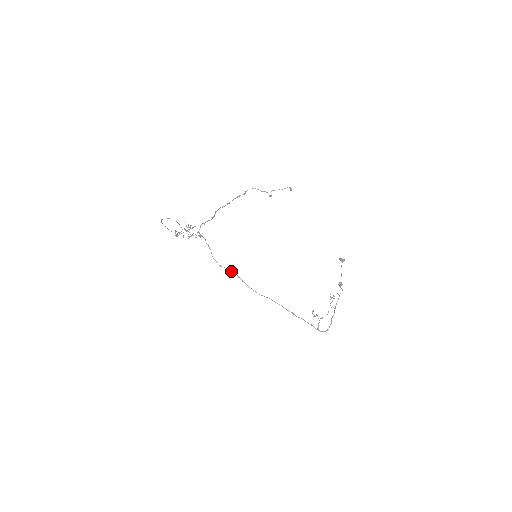
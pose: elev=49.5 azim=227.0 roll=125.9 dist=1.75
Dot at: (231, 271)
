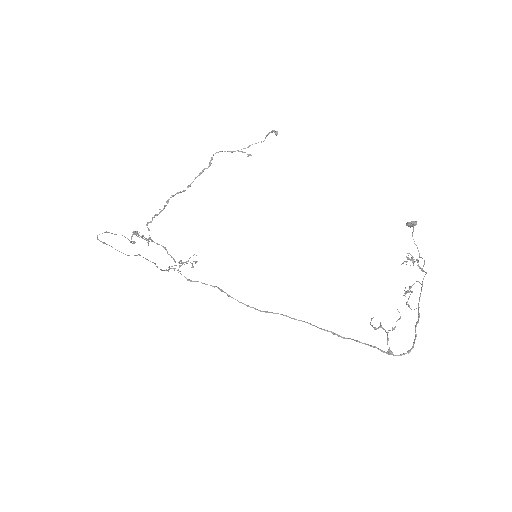
Dot at: occluded
